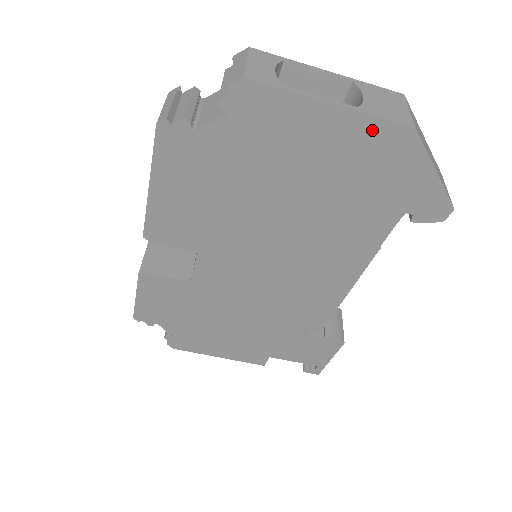
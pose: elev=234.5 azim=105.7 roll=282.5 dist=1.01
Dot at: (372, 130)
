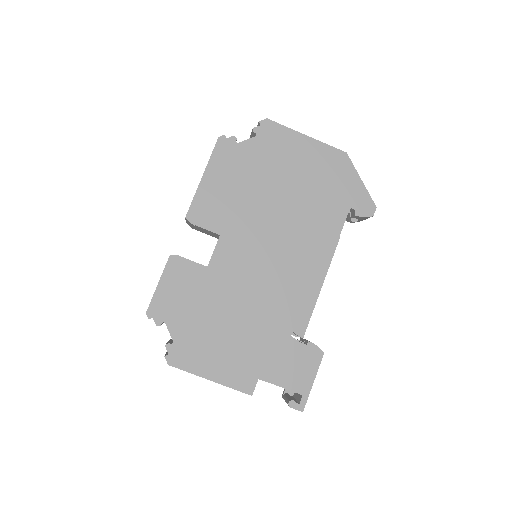
Dot at: (327, 152)
